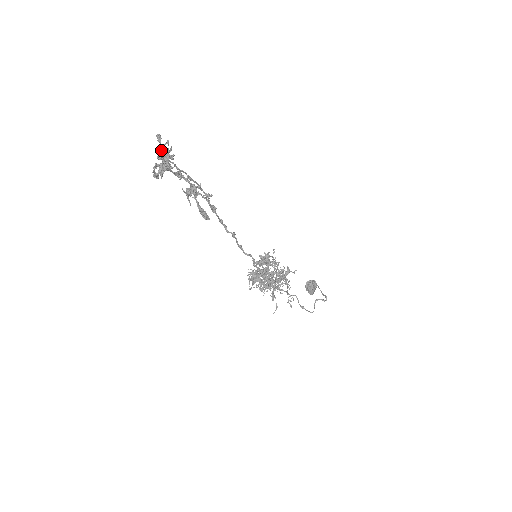
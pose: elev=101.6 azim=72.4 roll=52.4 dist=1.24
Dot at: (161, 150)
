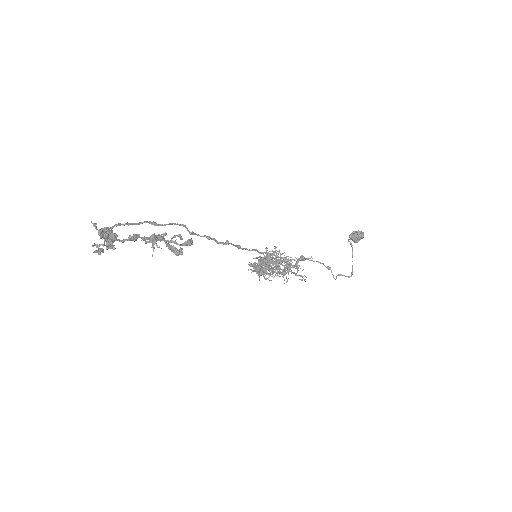
Dot at: occluded
